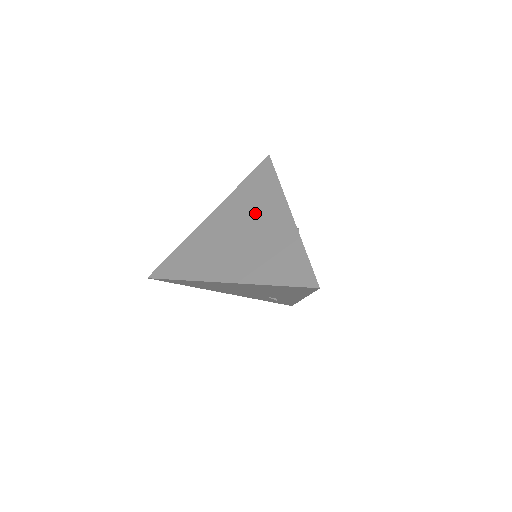
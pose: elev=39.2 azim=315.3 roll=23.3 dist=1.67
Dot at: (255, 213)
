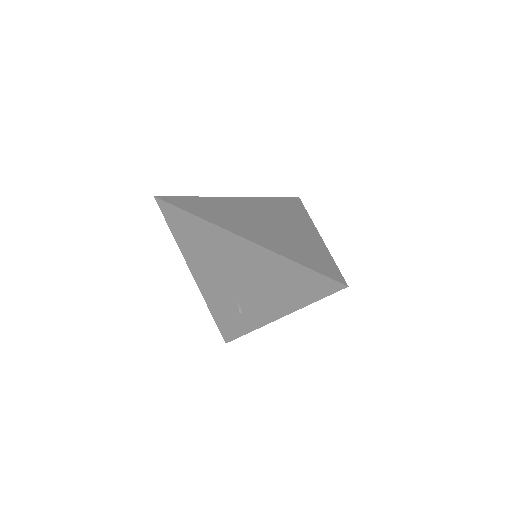
Dot at: (284, 218)
